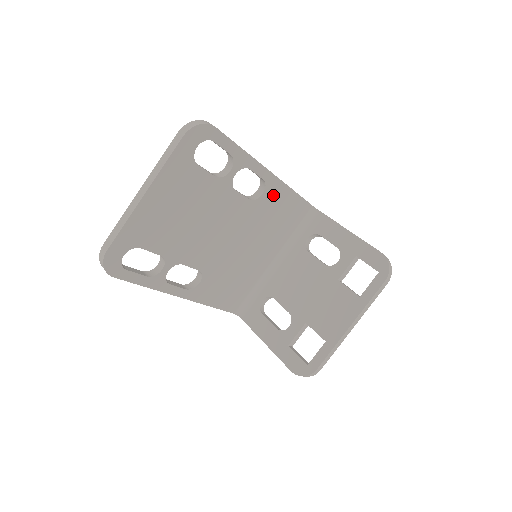
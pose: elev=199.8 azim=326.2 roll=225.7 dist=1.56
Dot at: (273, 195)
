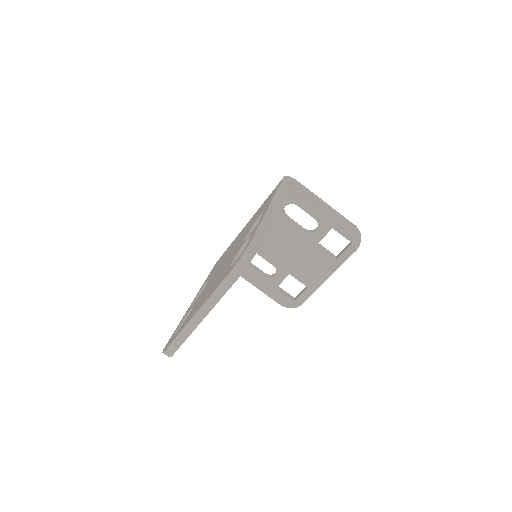
Dot at: occluded
